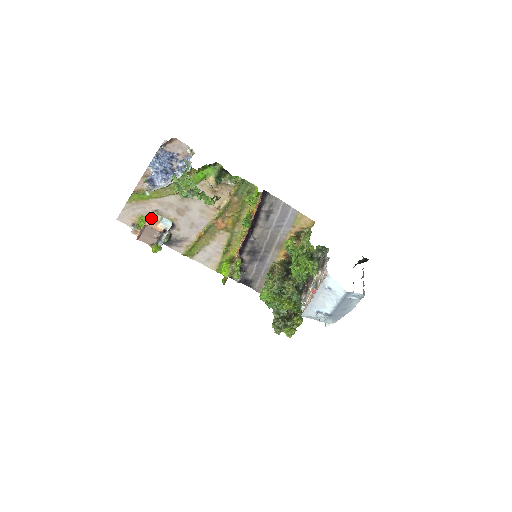
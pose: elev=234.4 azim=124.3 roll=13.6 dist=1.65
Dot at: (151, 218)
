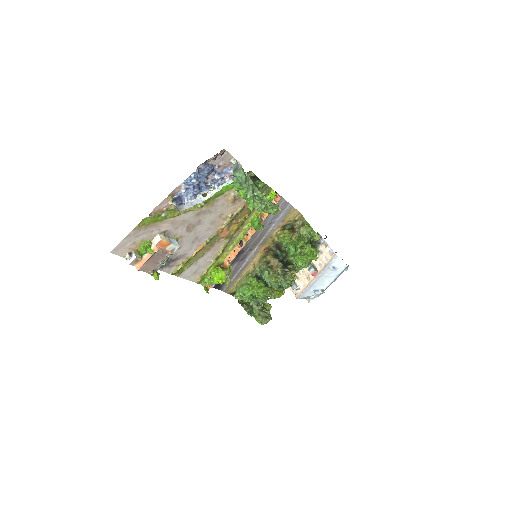
Dot at: (163, 241)
